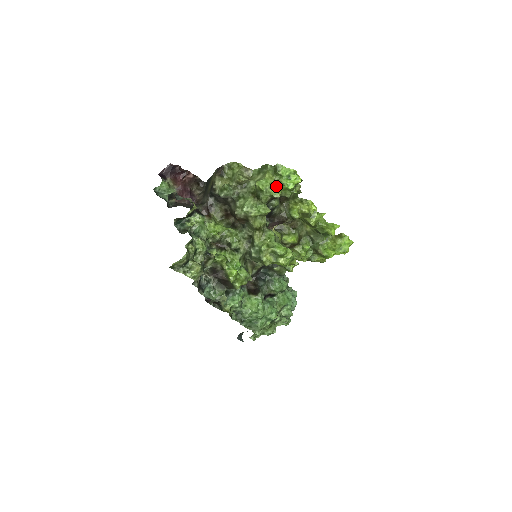
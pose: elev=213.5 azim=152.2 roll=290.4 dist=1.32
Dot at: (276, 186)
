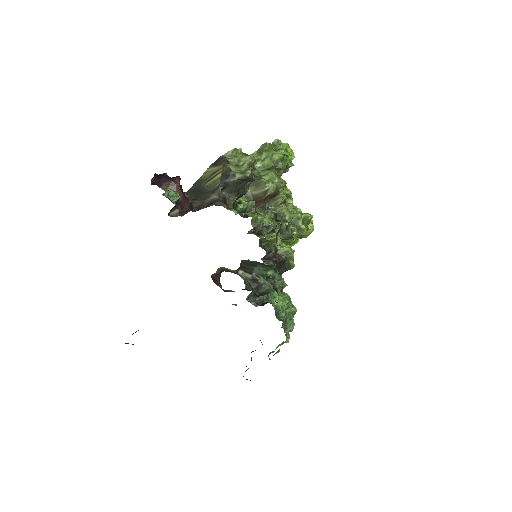
Dot at: (285, 157)
